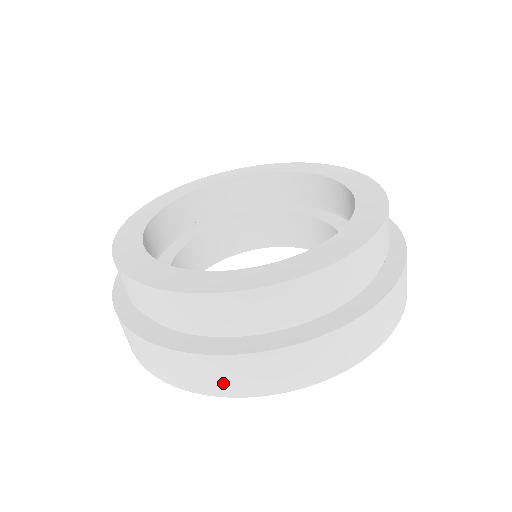
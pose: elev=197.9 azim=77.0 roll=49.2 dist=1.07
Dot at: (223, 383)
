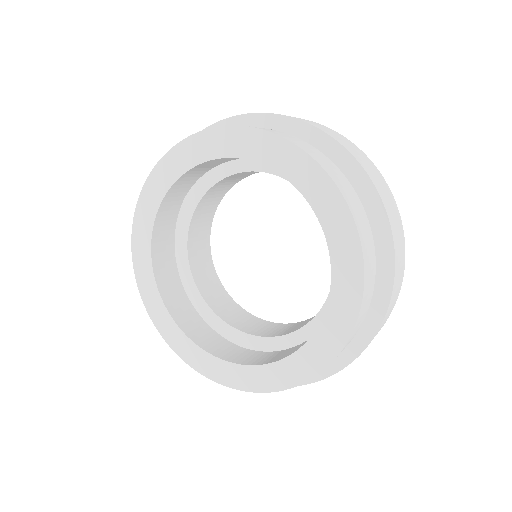
Dot at: occluded
